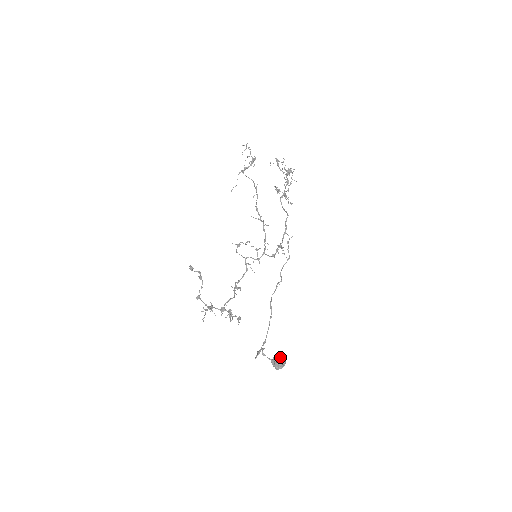
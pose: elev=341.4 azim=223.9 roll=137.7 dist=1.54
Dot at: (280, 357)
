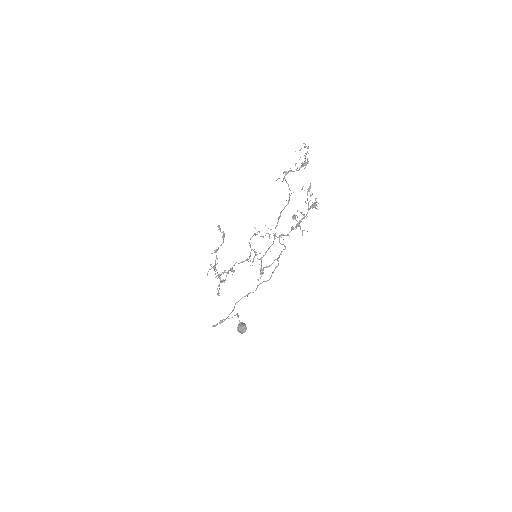
Dot at: (242, 328)
